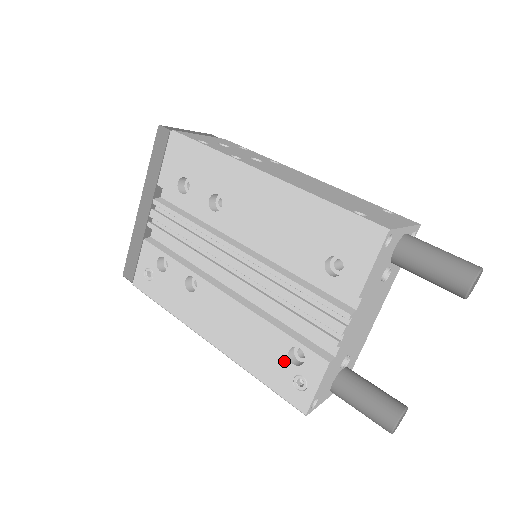
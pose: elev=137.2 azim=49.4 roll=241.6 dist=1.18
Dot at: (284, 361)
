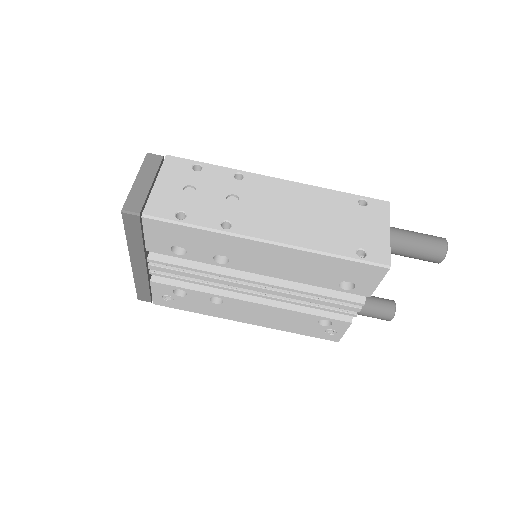
Dot at: (316, 326)
